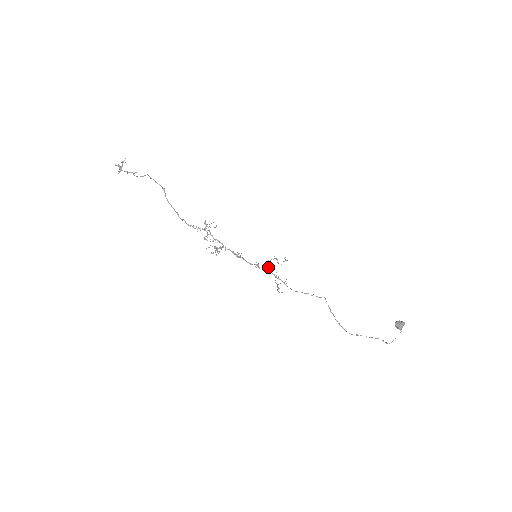
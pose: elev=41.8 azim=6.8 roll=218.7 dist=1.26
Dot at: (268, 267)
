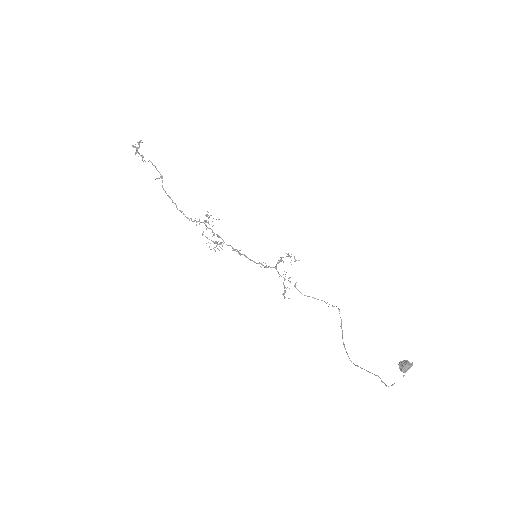
Dot at: (275, 267)
